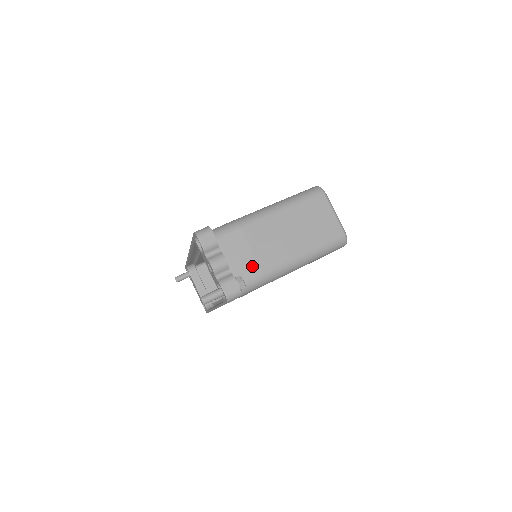
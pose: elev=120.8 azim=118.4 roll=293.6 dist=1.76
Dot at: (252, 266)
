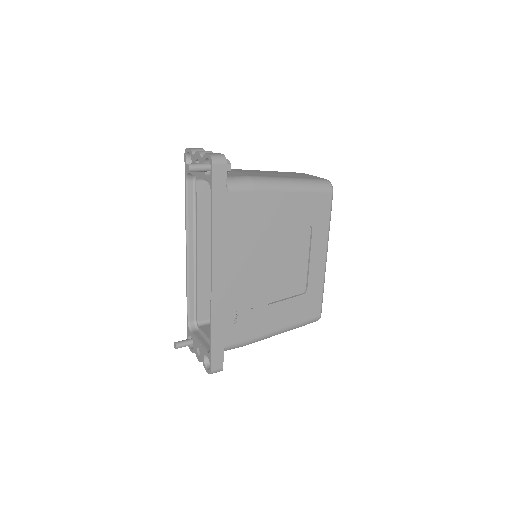
Dot at: (239, 174)
